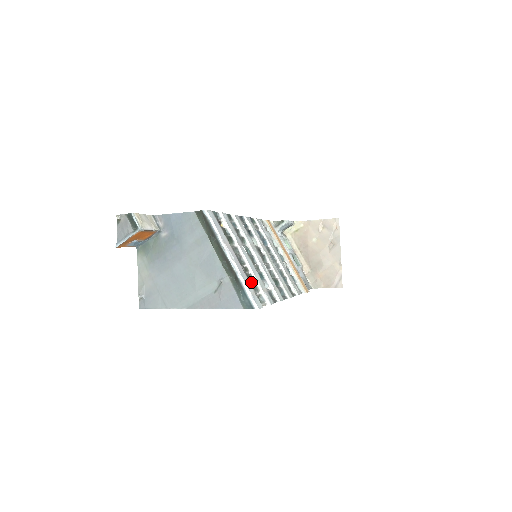
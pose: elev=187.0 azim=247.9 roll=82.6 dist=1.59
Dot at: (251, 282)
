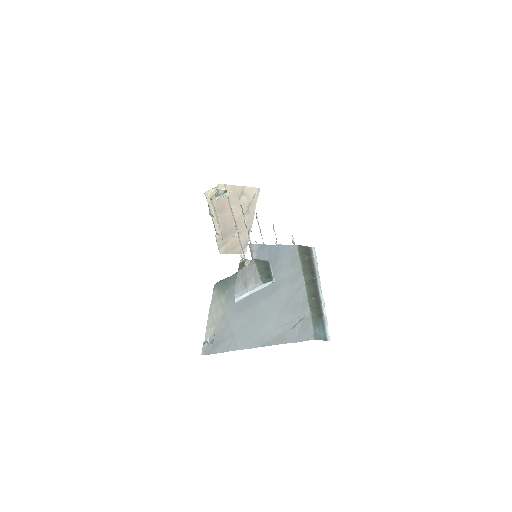
Dot at: occluded
